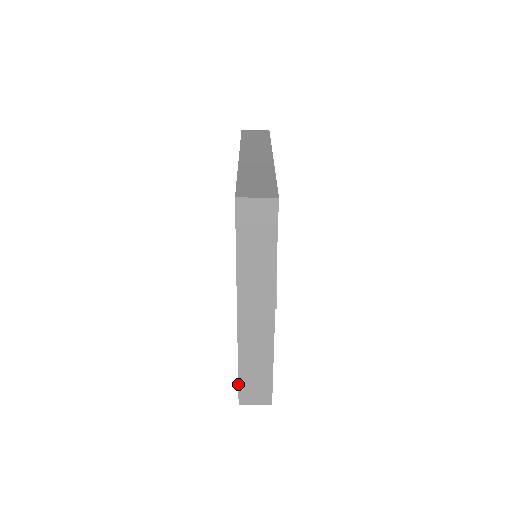
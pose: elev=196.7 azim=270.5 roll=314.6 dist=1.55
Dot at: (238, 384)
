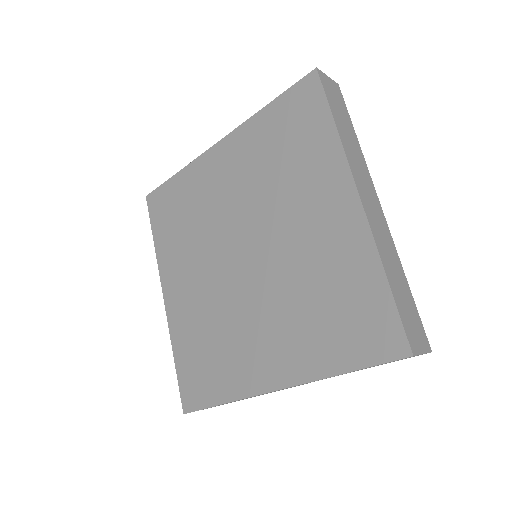
Dot at: occluded
